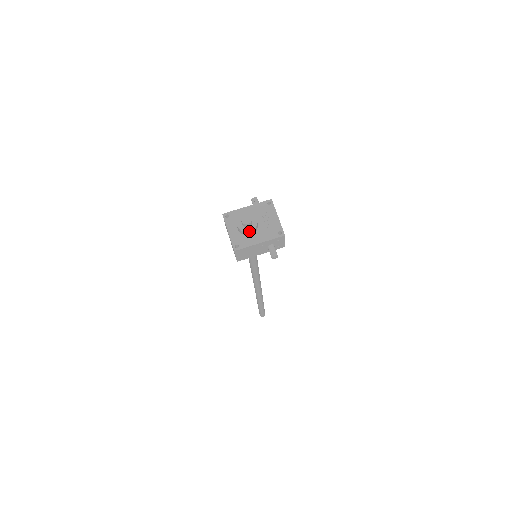
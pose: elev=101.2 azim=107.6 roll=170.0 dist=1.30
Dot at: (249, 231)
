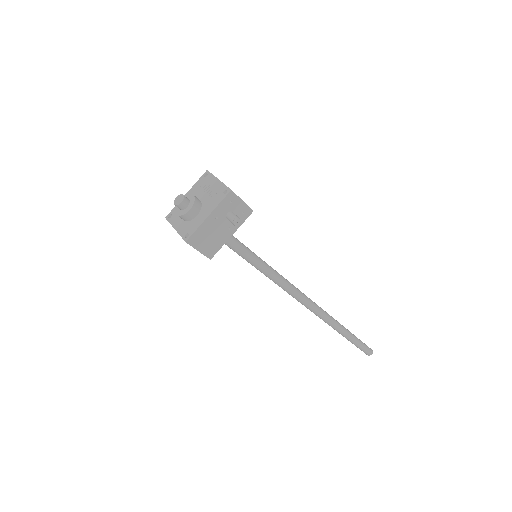
Dot at: (189, 210)
